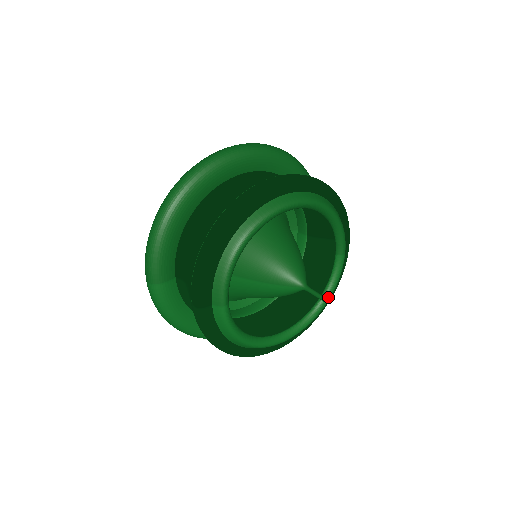
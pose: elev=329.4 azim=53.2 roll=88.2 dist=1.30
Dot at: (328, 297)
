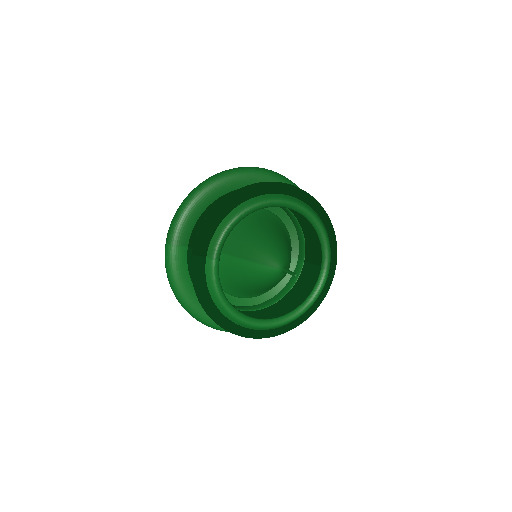
Dot at: (307, 306)
